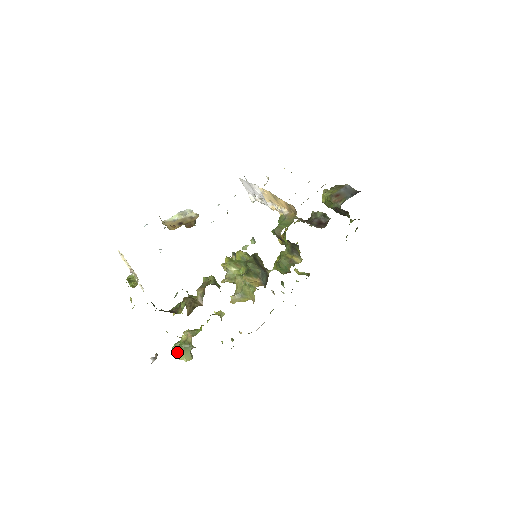
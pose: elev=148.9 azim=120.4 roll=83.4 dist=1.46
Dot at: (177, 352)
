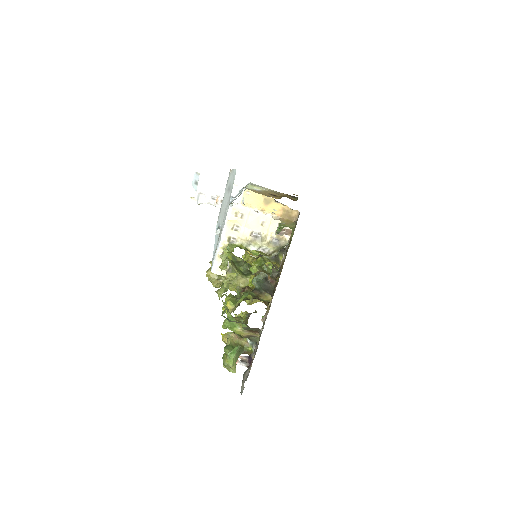
Dot at: (235, 358)
